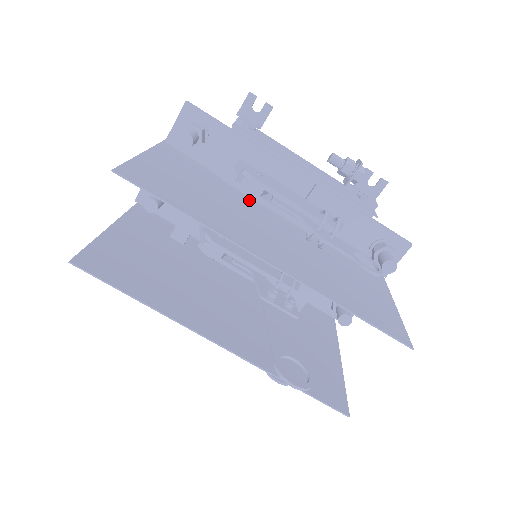
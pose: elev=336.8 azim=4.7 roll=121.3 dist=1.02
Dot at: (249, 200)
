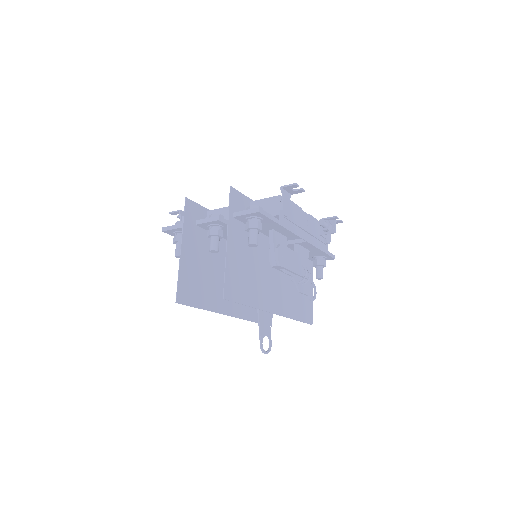
Dot at: (267, 240)
